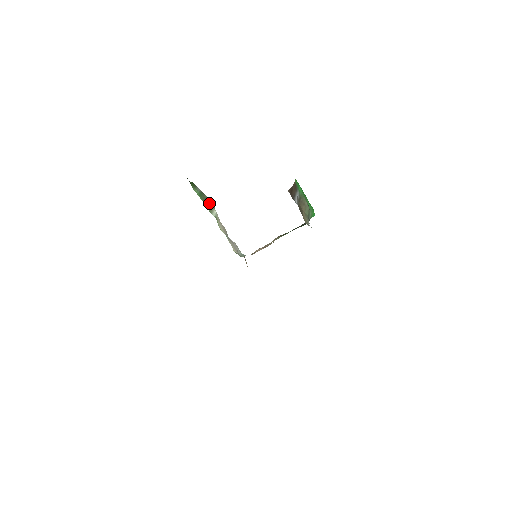
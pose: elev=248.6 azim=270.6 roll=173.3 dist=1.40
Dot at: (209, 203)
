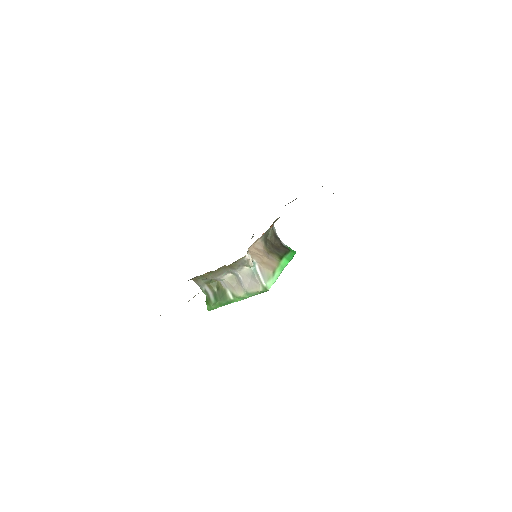
Dot at: (222, 294)
